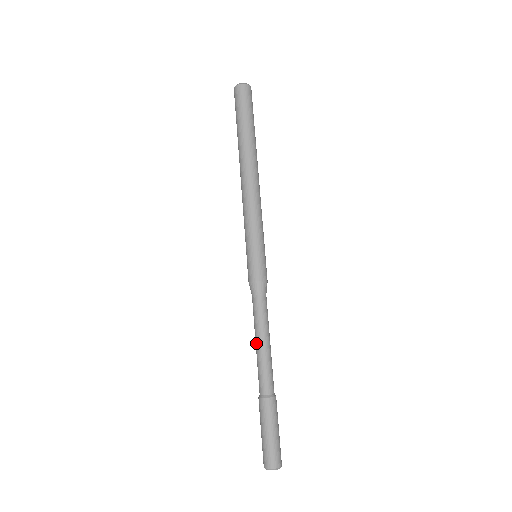
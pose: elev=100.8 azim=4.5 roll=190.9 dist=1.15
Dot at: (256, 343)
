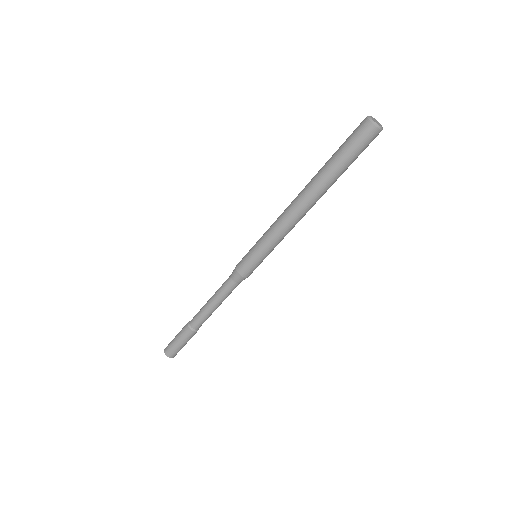
Dot at: (210, 303)
